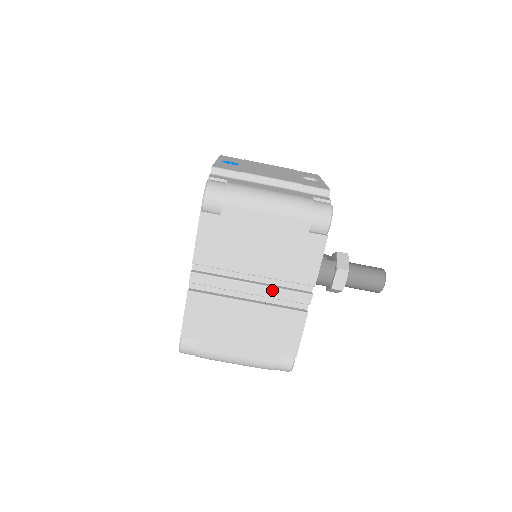
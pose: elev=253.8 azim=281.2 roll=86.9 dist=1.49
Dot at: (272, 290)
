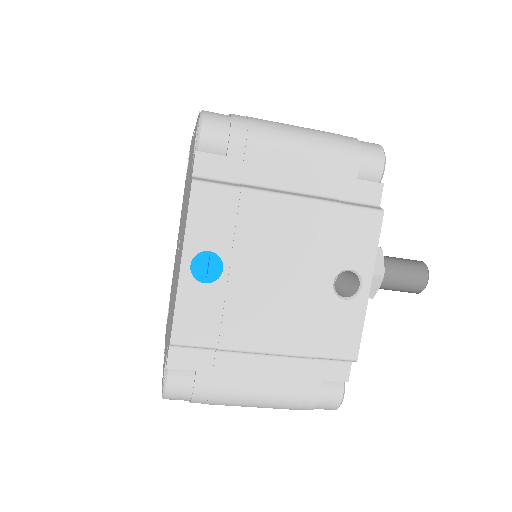
Dot at: occluded
